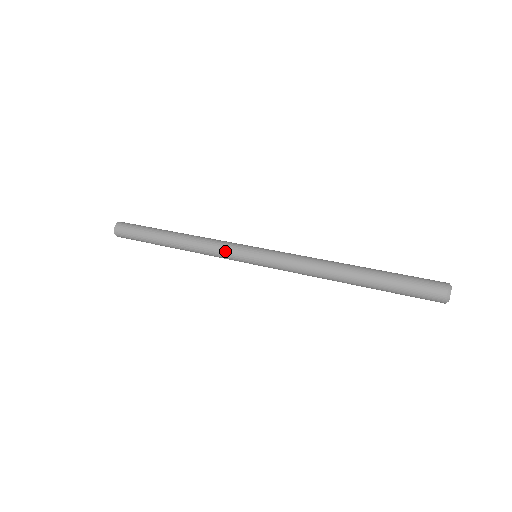
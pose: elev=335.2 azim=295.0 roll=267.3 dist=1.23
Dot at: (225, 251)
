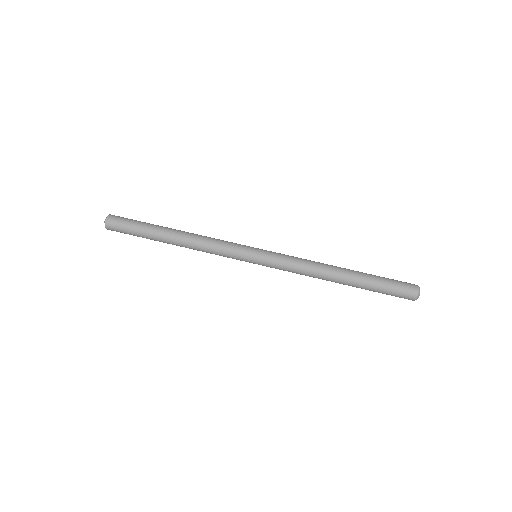
Dot at: (227, 257)
